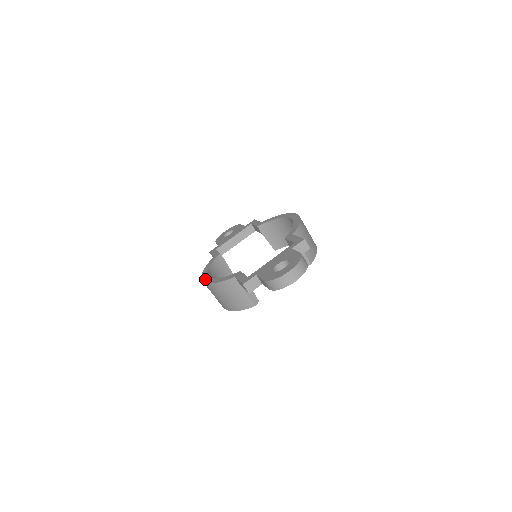
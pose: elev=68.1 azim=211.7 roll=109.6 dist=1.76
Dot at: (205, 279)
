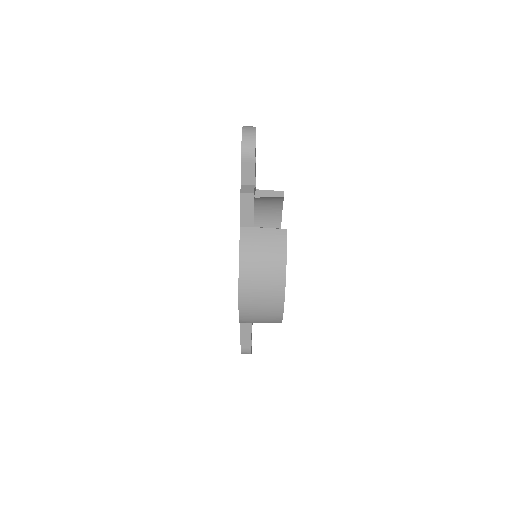
Dot at: (238, 293)
